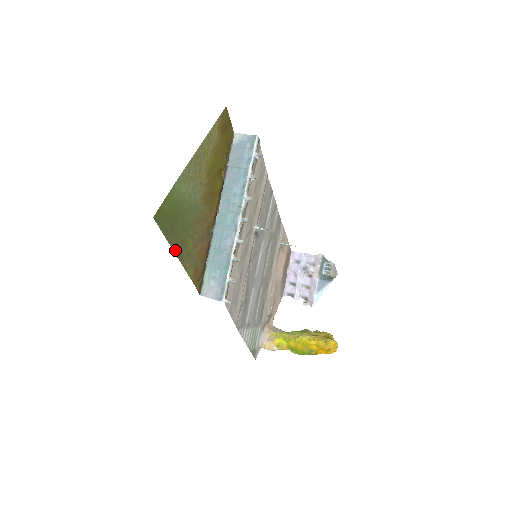
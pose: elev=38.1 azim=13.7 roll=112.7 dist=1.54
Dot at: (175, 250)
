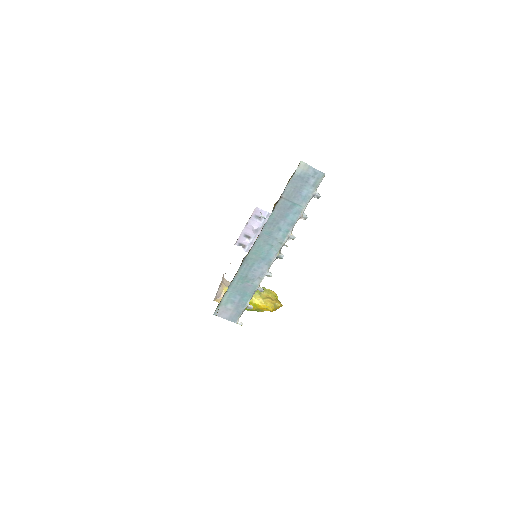
Dot at: occluded
